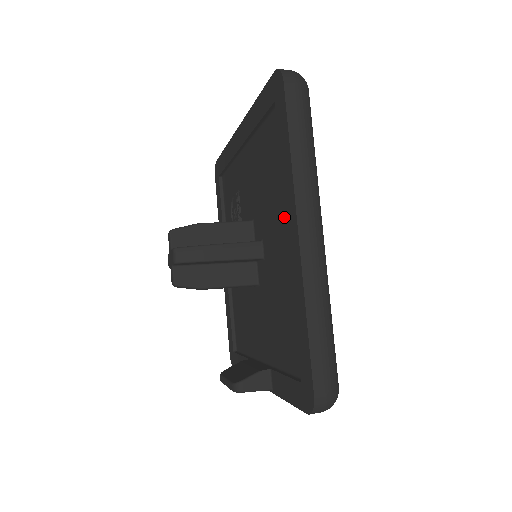
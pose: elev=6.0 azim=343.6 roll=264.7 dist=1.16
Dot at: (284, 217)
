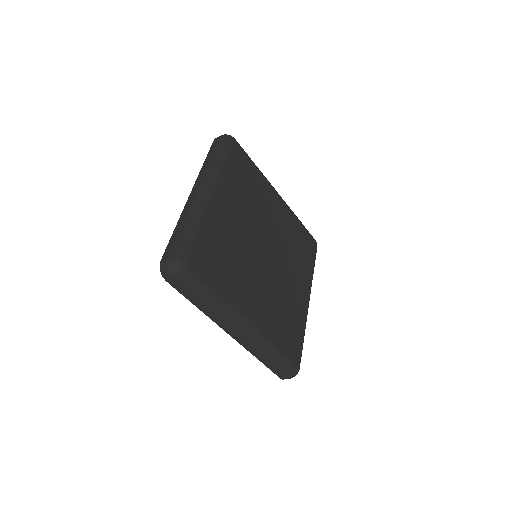
Dot at: occluded
